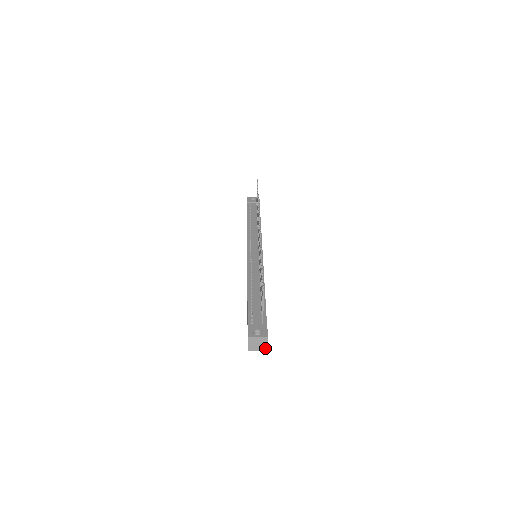
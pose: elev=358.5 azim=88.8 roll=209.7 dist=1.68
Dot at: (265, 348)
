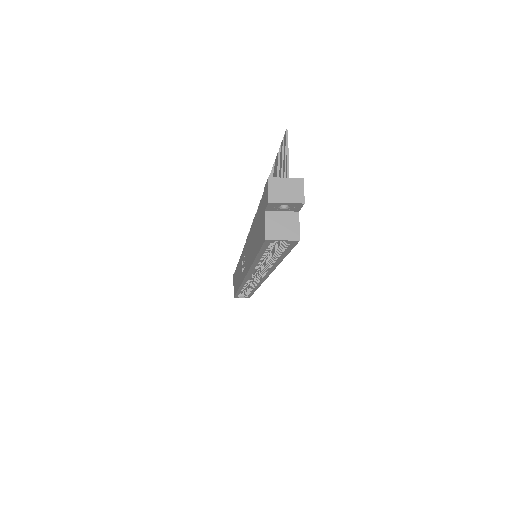
Dot at: (297, 235)
